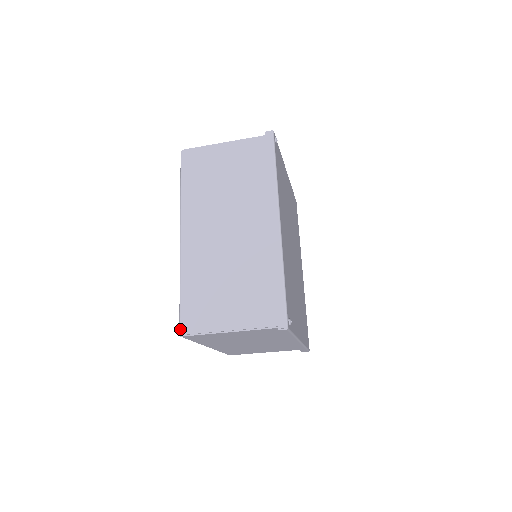
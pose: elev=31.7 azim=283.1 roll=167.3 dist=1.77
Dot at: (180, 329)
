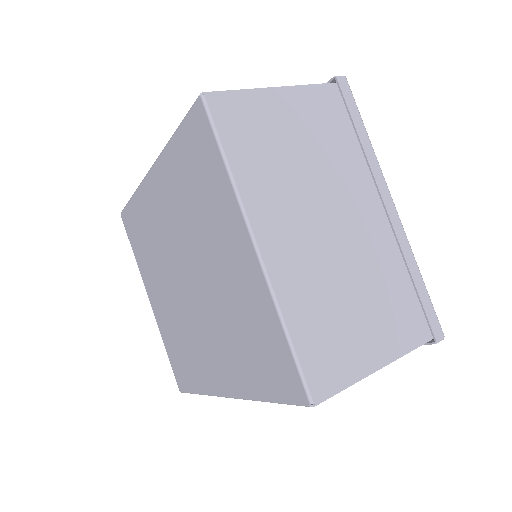
Dot at: occluded
